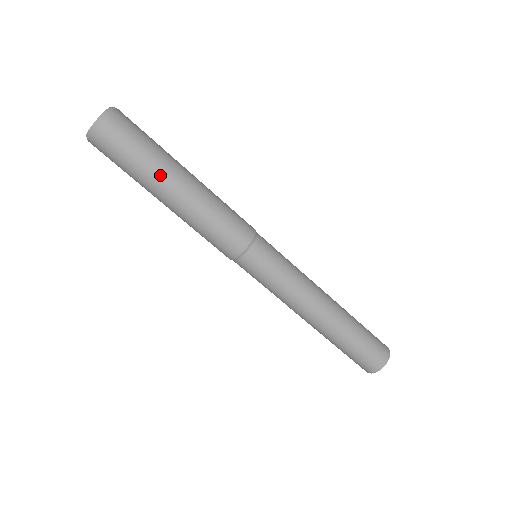
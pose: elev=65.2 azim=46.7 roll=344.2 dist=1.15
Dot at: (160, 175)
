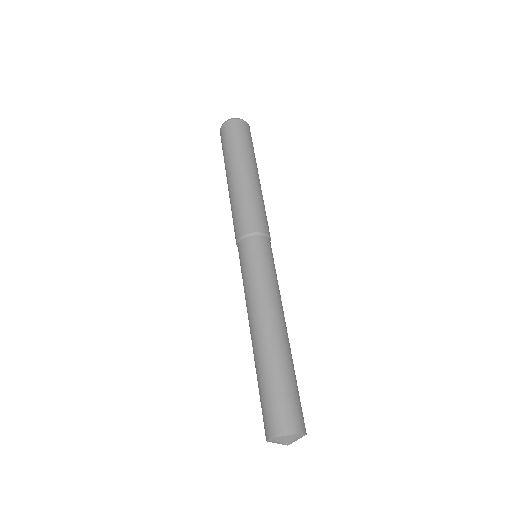
Dot at: (256, 164)
